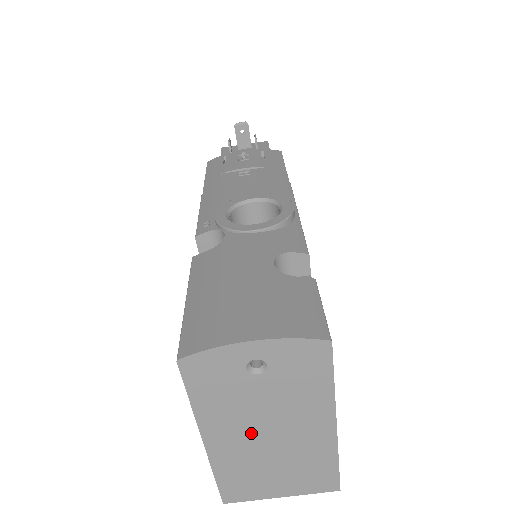
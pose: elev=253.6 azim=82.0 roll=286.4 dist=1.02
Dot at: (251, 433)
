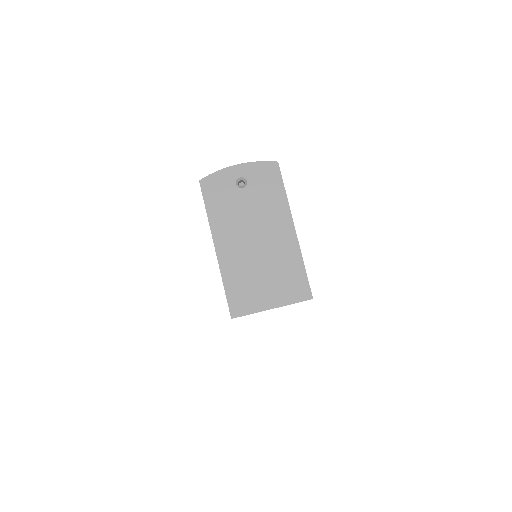
Dot at: (244, 238)
